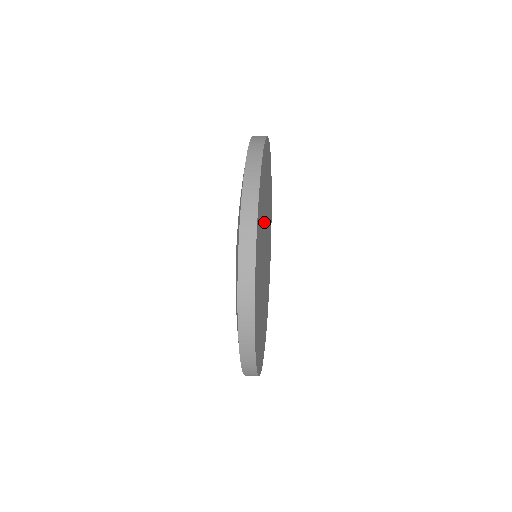
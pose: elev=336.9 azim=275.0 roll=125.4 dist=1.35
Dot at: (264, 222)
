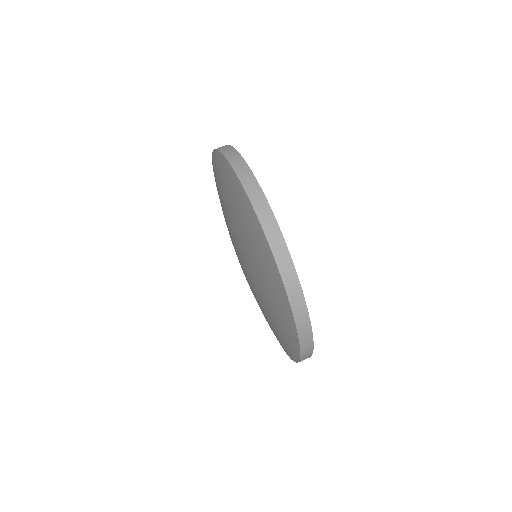
Dot at: occluded
